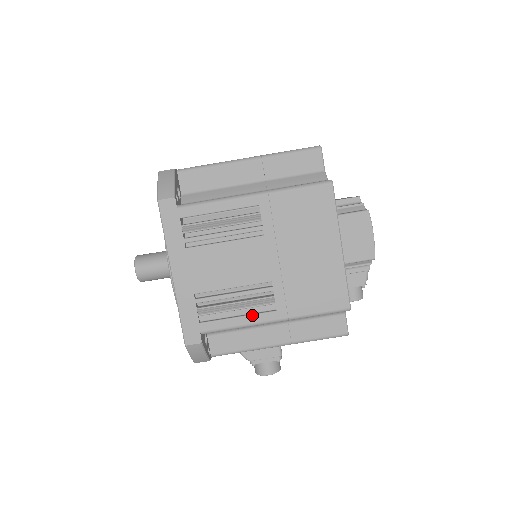
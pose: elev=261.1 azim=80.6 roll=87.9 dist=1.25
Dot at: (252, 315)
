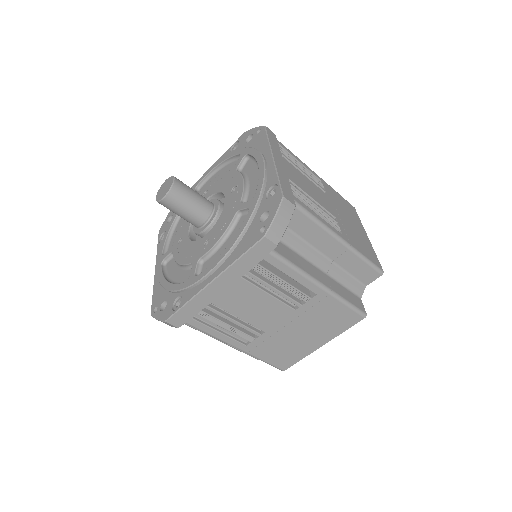
Dot at: (230, 338)
